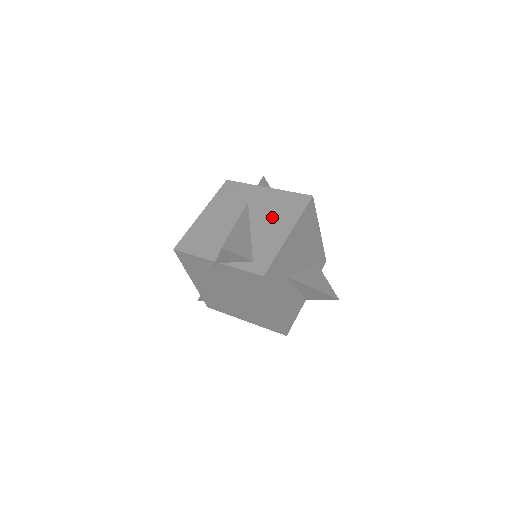
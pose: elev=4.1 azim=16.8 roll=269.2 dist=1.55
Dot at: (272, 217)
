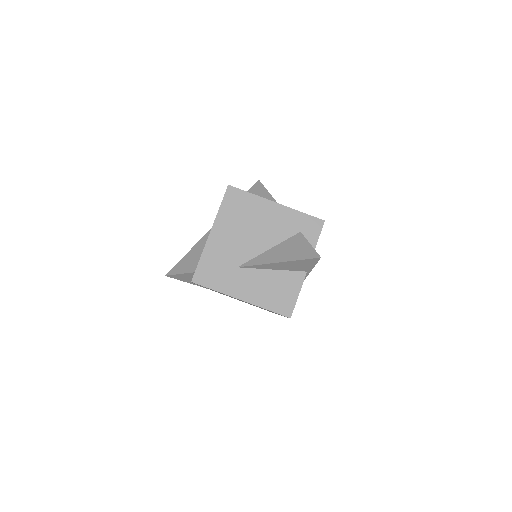
Dot at: occluded
